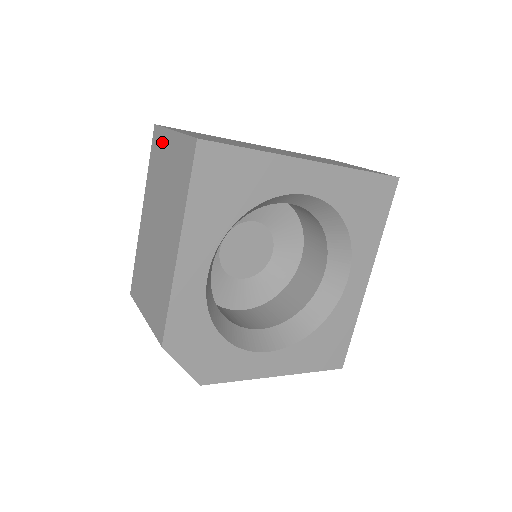
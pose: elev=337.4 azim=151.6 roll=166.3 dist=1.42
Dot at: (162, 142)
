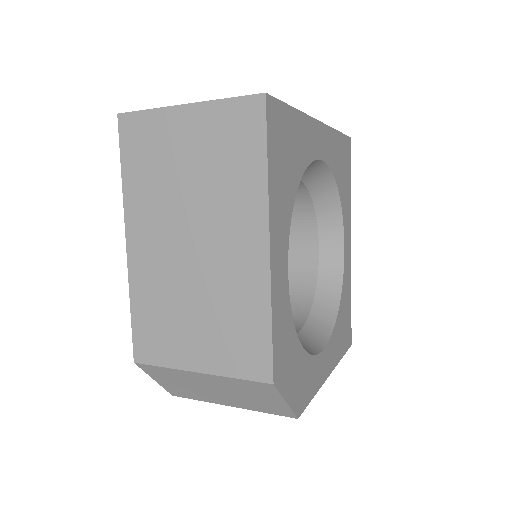
Dot at: (155, 129)
